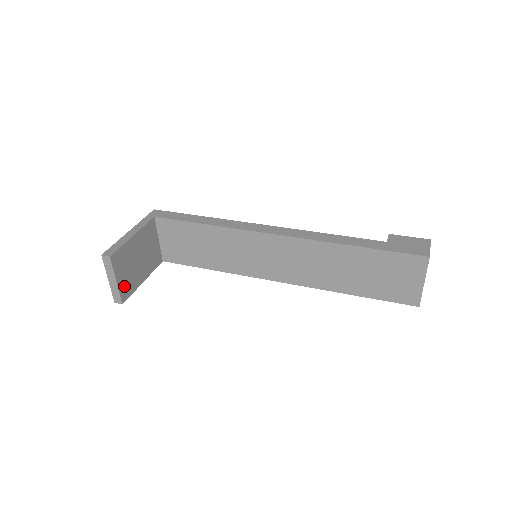
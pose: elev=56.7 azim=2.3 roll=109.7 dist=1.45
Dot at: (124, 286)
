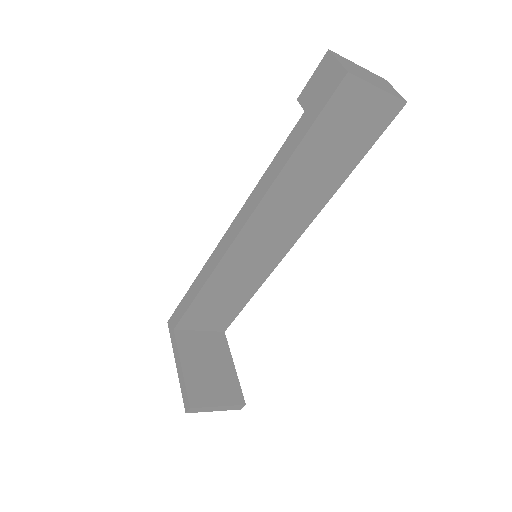
Dot at: (228, 397)
